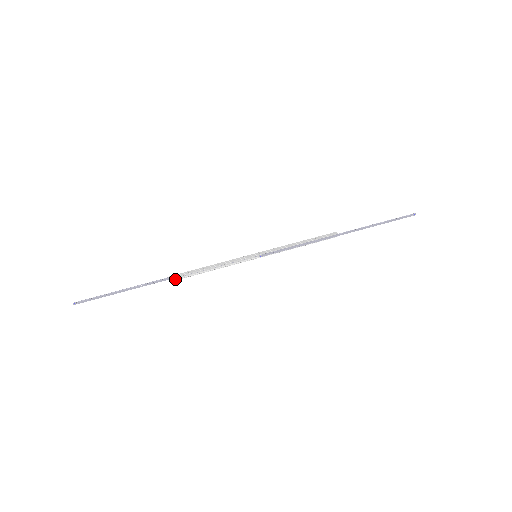
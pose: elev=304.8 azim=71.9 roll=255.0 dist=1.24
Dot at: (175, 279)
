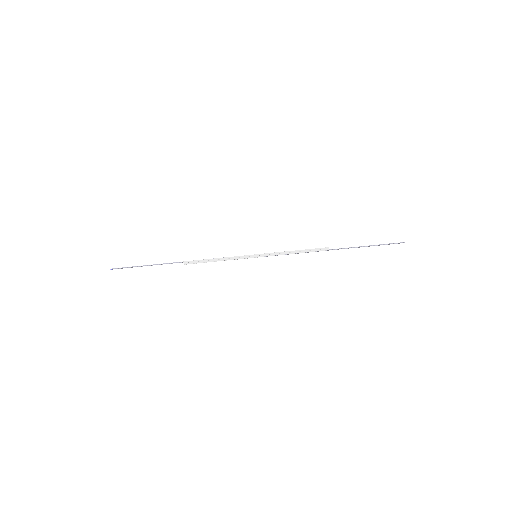
Dot at: (189, 263)
